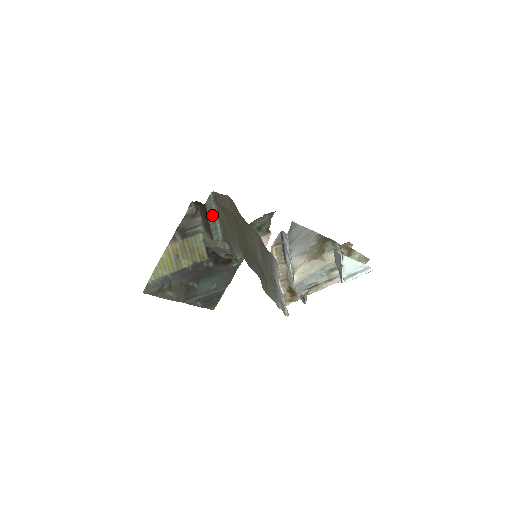
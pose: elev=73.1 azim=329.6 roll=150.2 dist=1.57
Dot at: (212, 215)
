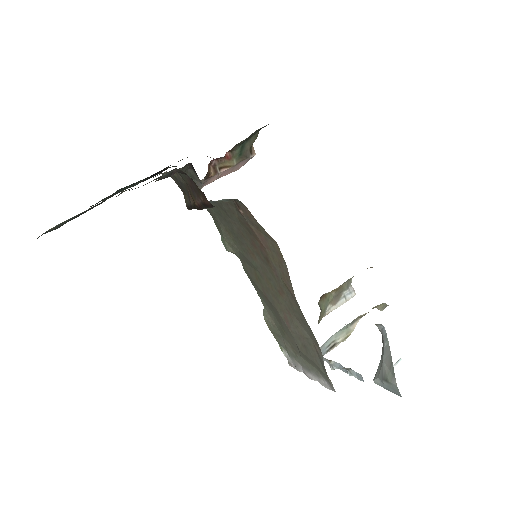
Dot at: occluded
